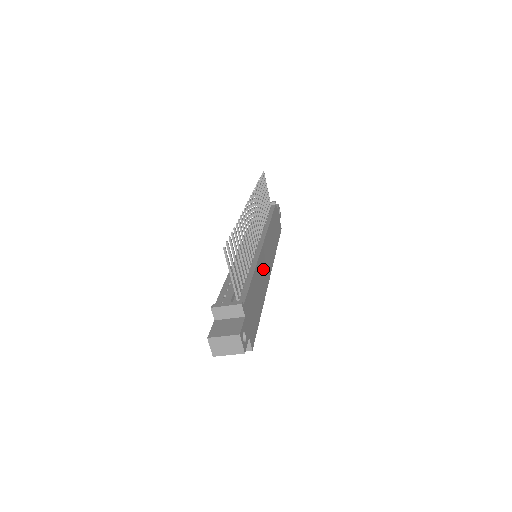
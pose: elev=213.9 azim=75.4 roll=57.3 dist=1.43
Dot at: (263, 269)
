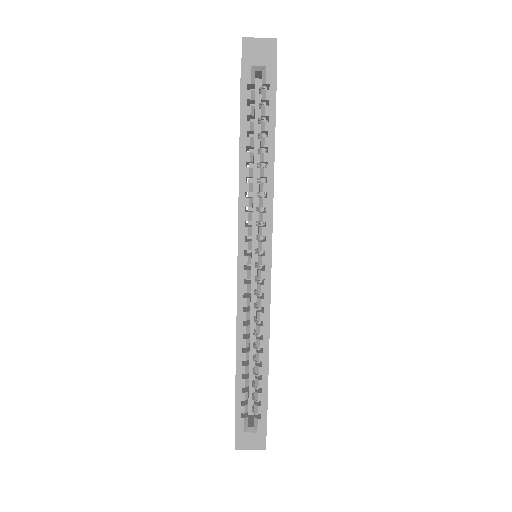
Dot at: occluded
